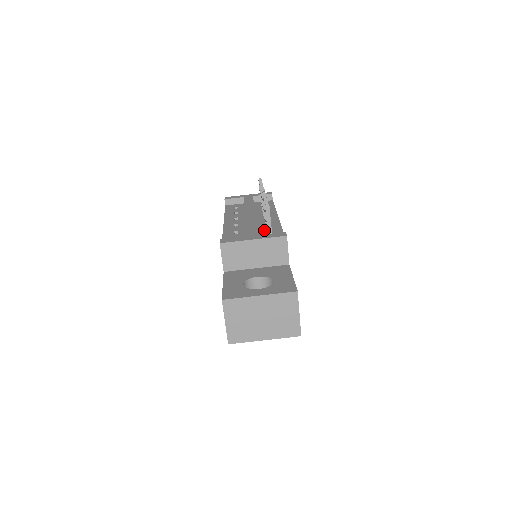
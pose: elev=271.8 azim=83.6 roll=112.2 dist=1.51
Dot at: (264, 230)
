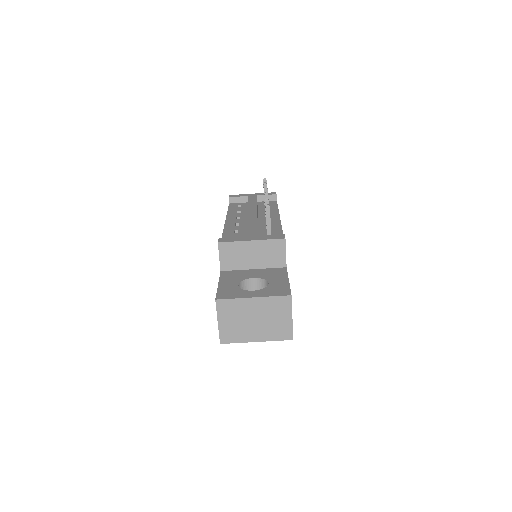
Dot at: (264, 231)
